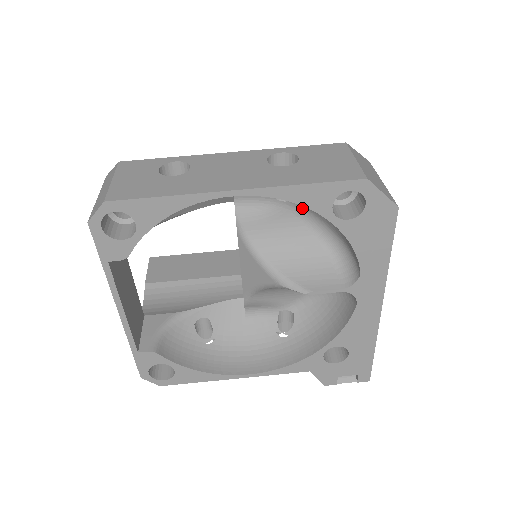
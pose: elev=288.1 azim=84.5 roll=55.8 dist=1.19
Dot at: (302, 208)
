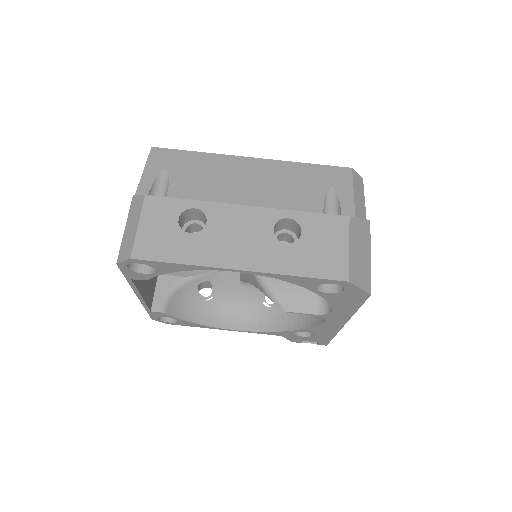
Dot at: occluded
